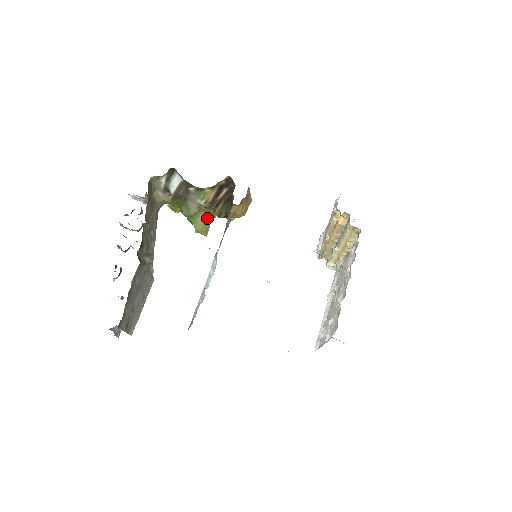
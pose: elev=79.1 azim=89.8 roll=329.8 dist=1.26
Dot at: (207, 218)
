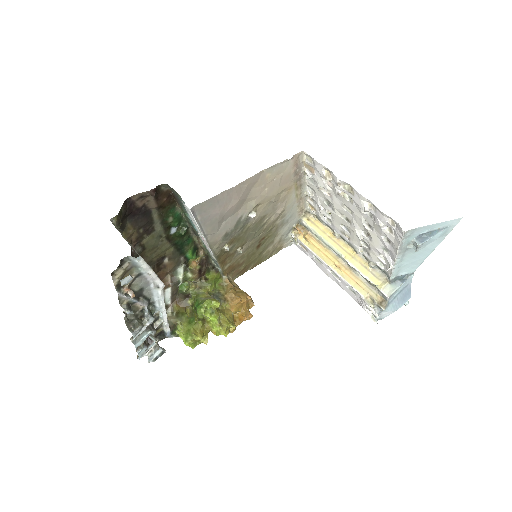
Dot at: (210, 297)
